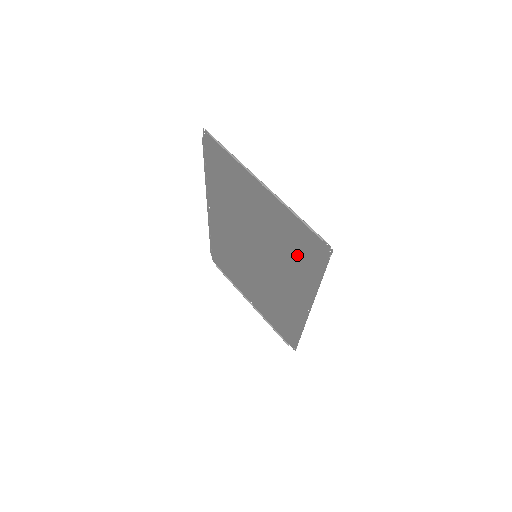
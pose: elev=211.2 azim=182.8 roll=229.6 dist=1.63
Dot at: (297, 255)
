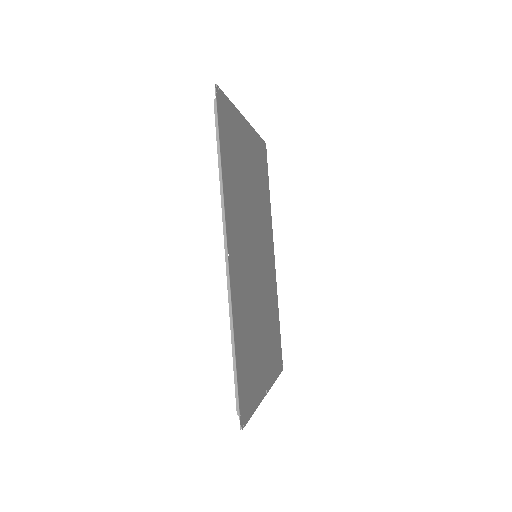
Dot at: (233, 164)
